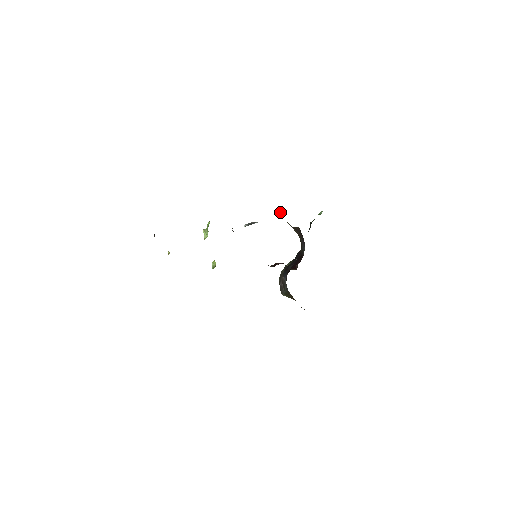
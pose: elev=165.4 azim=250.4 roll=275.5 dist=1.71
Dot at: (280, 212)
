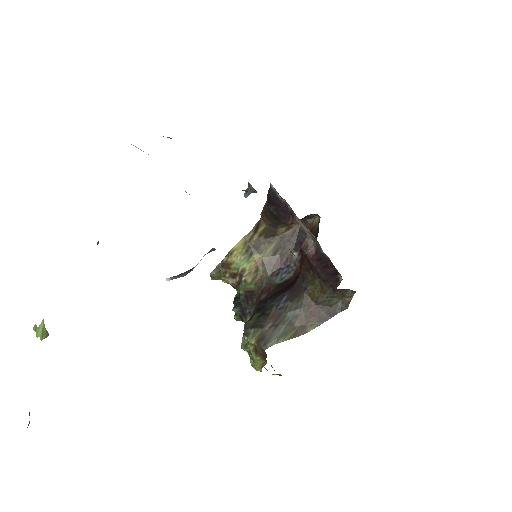
Dot at: (246, 236)
